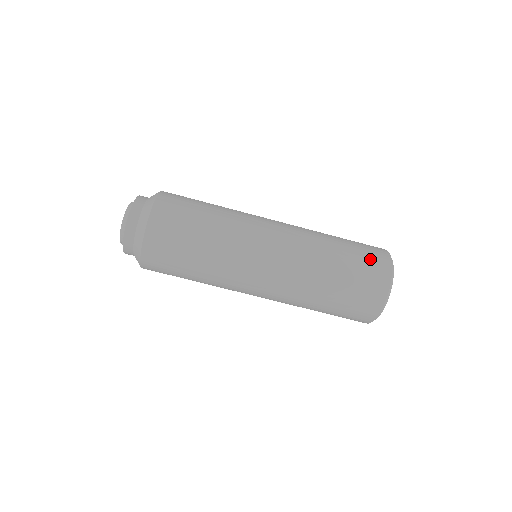
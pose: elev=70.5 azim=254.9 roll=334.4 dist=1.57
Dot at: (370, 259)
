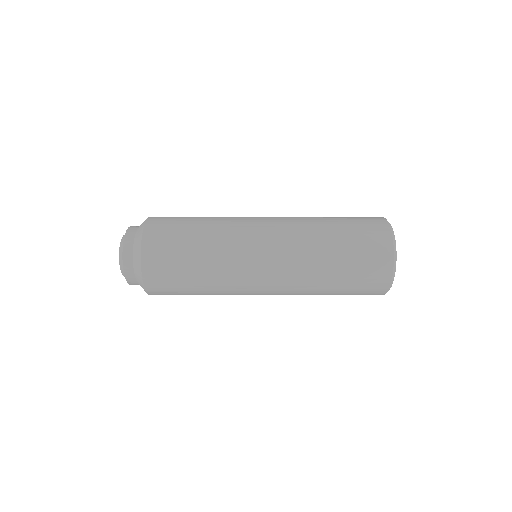
Dot at: (367, 284)
